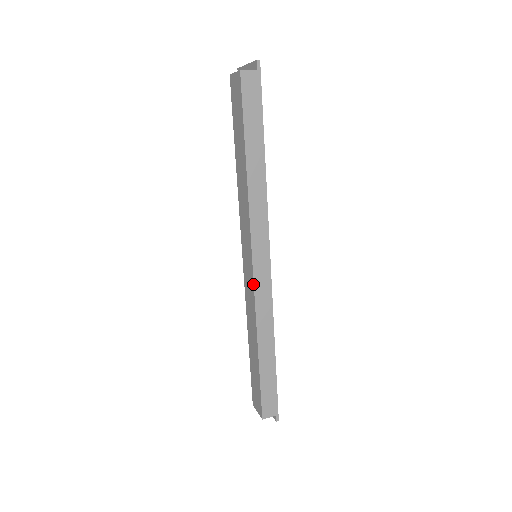
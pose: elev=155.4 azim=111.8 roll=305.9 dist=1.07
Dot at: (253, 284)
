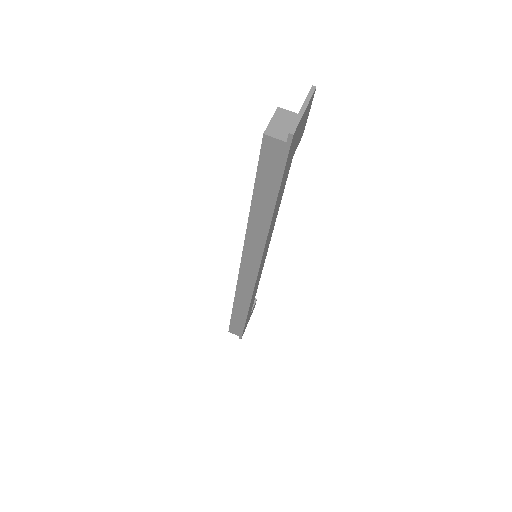
Dot at: (238, 276)
